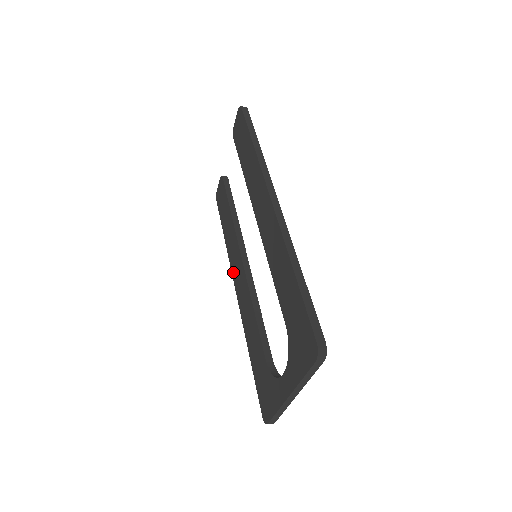
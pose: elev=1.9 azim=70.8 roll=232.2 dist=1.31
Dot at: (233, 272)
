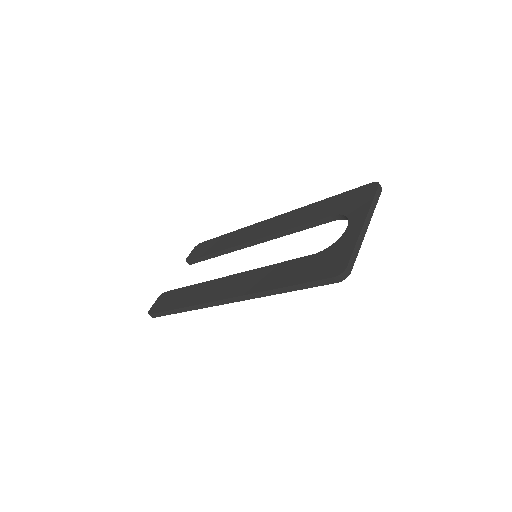
Dot at: (213, 298)
